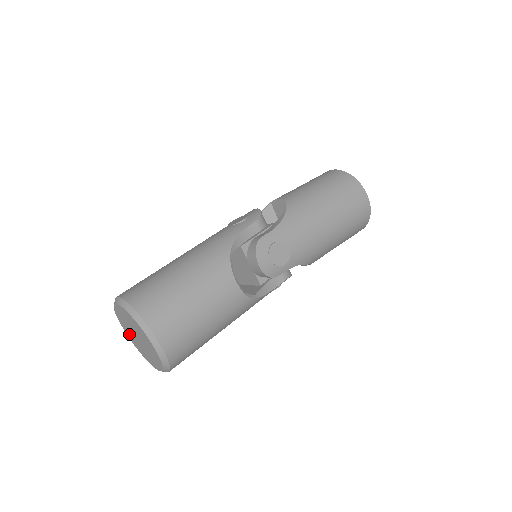
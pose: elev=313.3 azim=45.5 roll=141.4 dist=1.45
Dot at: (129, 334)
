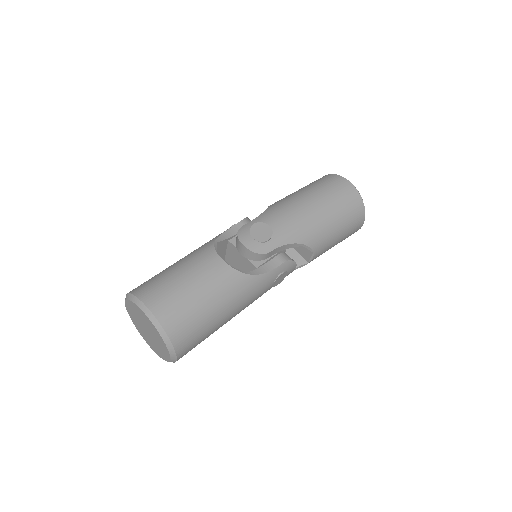
Dot at: (148, 341)
